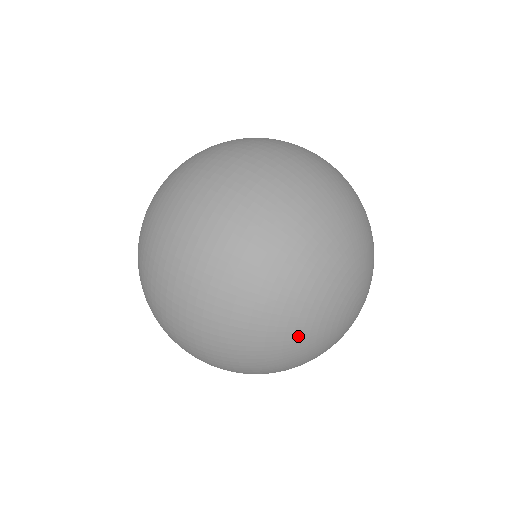
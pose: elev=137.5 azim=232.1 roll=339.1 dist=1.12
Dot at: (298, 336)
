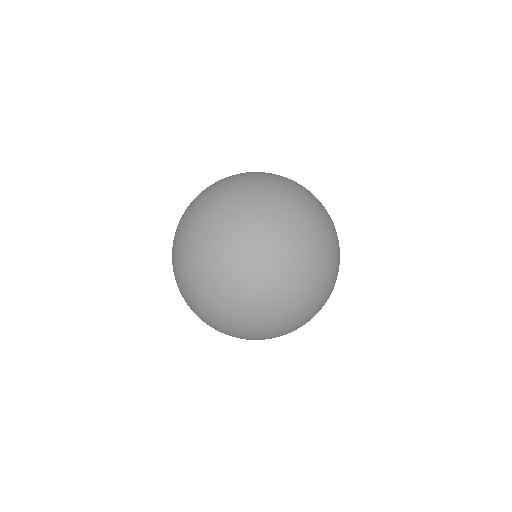
Dot at: occluded
